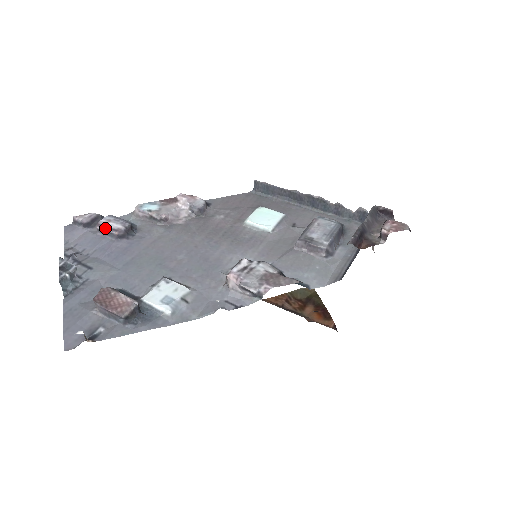
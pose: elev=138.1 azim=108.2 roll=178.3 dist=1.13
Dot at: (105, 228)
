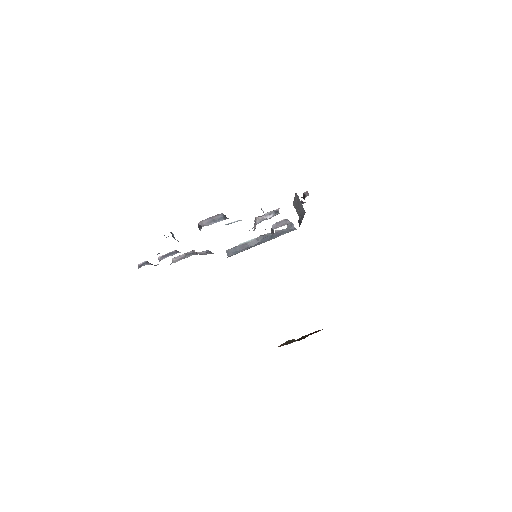
Dot at: (165, 254)
